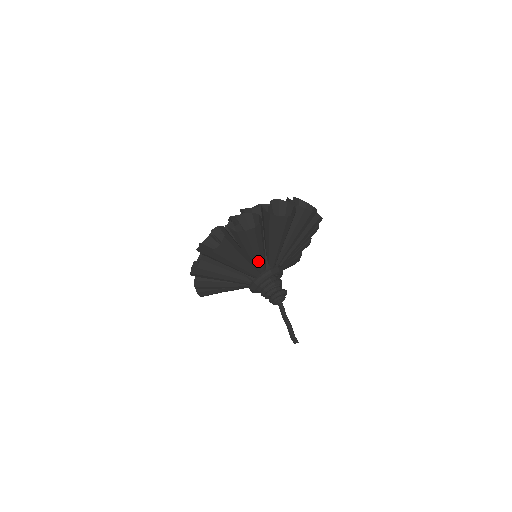
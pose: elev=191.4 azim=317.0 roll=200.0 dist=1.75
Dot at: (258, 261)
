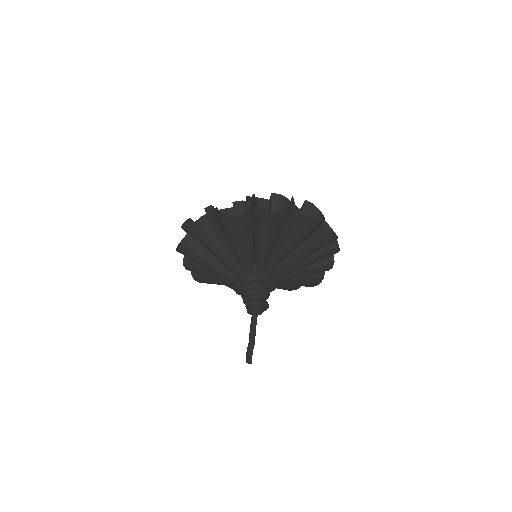
Dot at: (241, 257)
